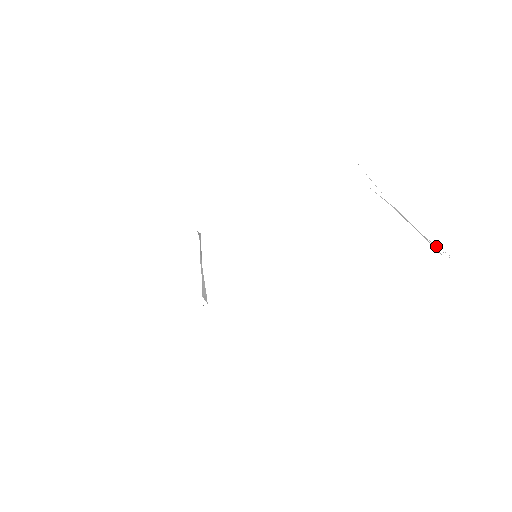
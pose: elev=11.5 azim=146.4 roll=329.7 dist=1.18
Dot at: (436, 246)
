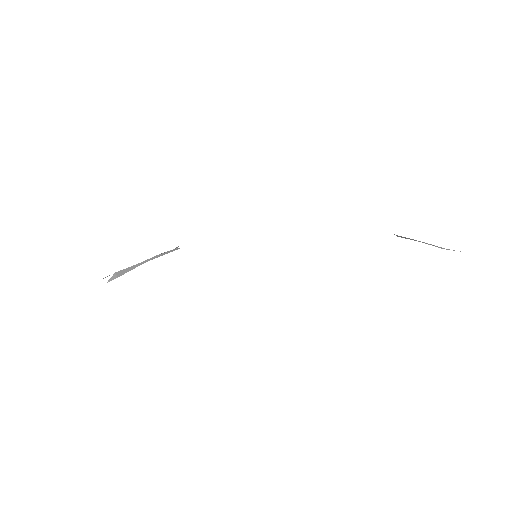
Dot at: occluded
